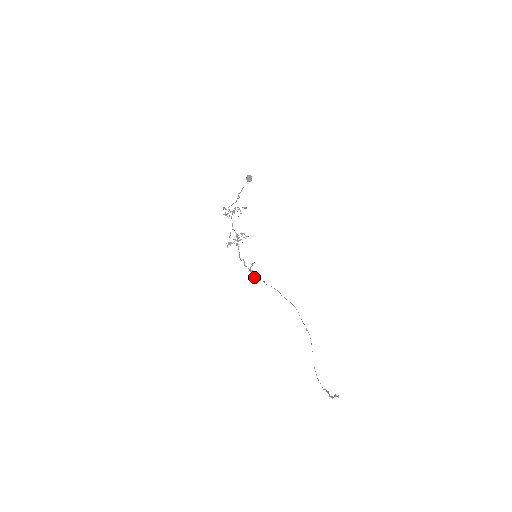
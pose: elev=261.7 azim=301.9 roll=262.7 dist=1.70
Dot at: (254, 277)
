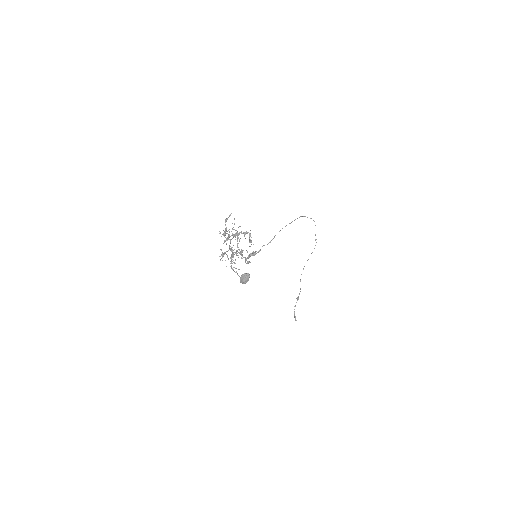
Dot at: (252, 255)
